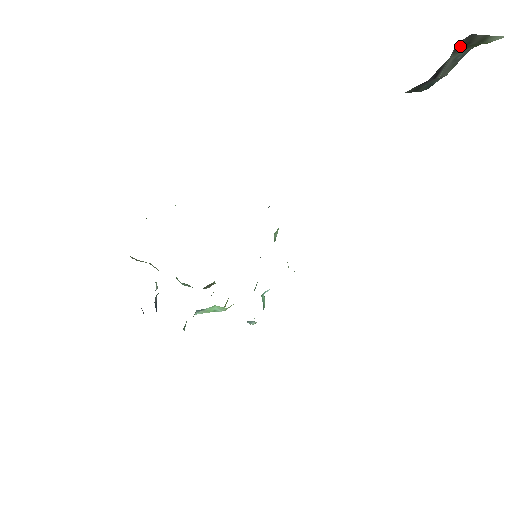
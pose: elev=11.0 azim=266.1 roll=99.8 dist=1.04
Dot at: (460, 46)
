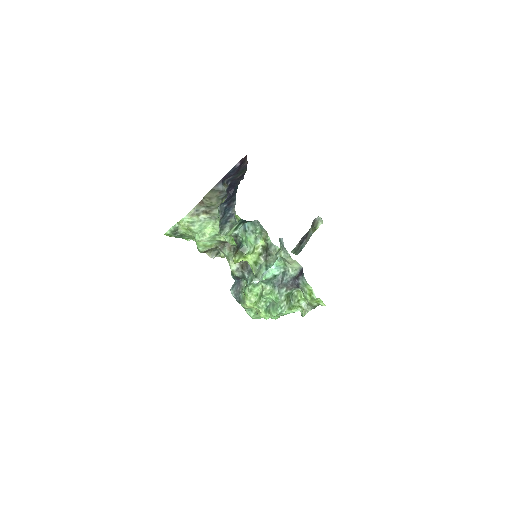
Dot at: (313, 224)
